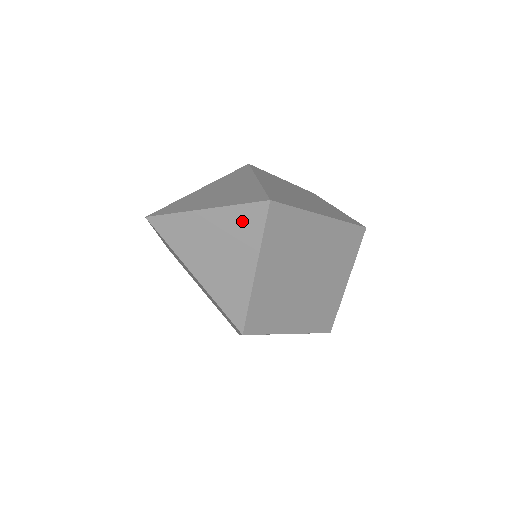
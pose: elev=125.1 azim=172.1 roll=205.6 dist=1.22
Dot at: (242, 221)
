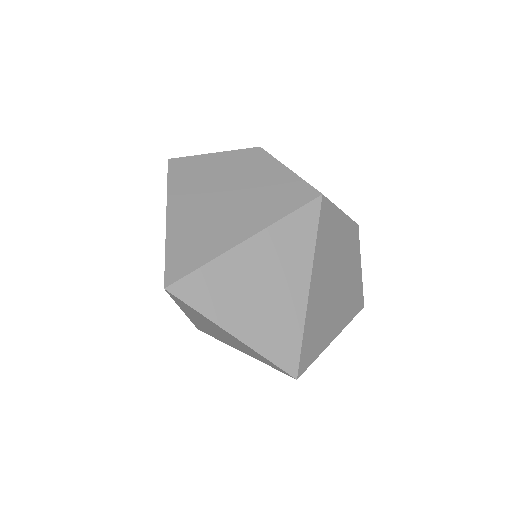
Dot at: (260, 357)
